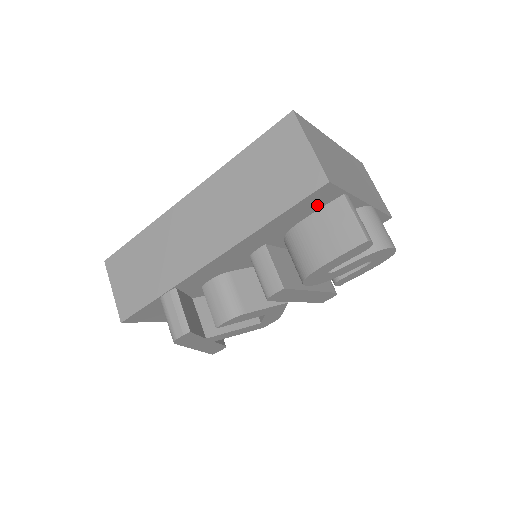
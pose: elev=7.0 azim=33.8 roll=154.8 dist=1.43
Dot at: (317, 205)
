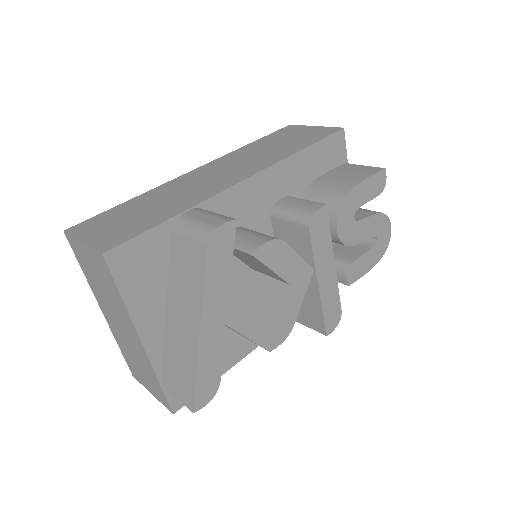
Dot at: (330, 161)
